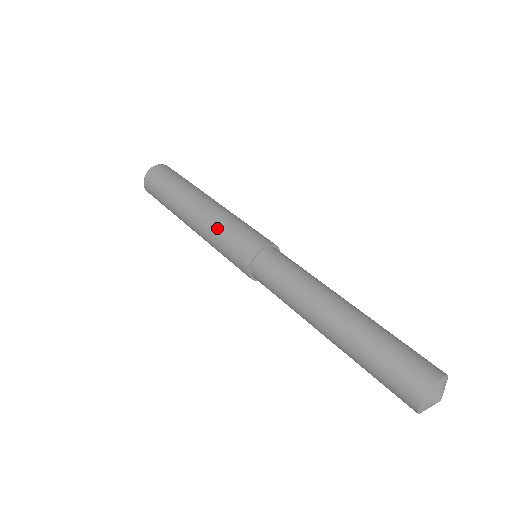
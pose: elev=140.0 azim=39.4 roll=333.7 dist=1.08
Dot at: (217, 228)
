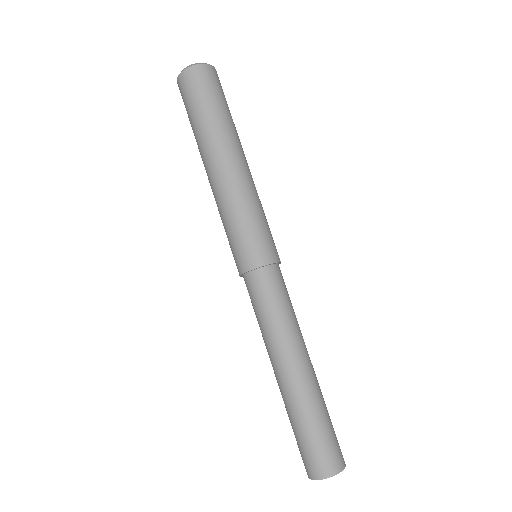
Dot at: (238, 207)
